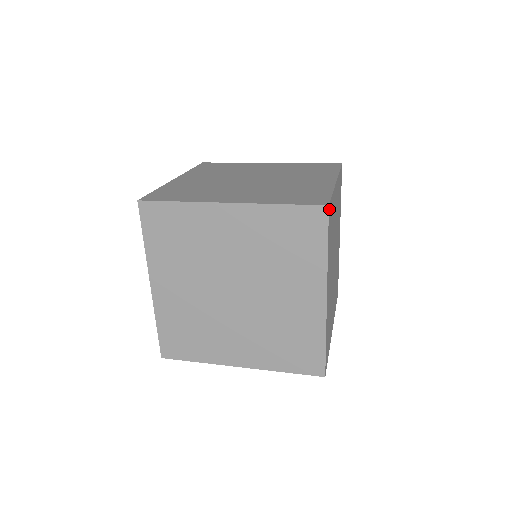
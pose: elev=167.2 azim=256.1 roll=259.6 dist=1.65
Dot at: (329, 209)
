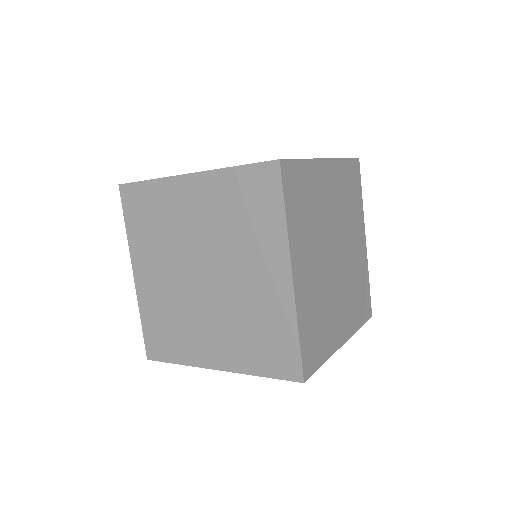
Dot at: (284, 166)
